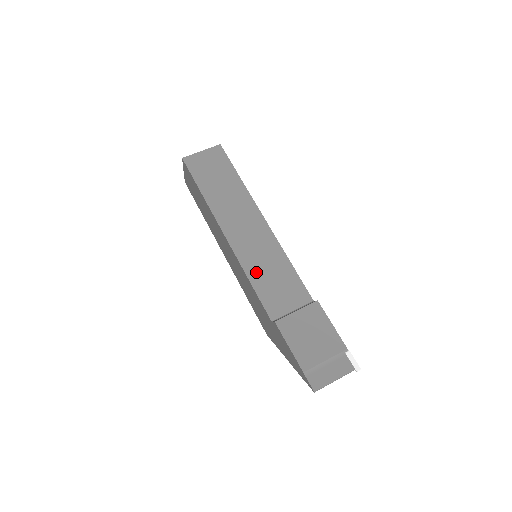
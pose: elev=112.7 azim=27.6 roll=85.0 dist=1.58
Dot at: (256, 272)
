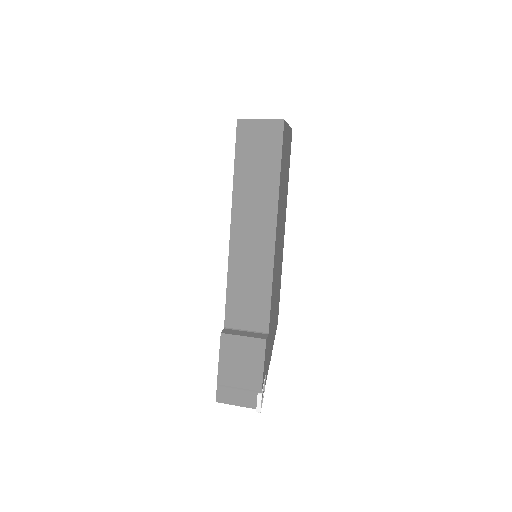
Dot at: (237, 279)
